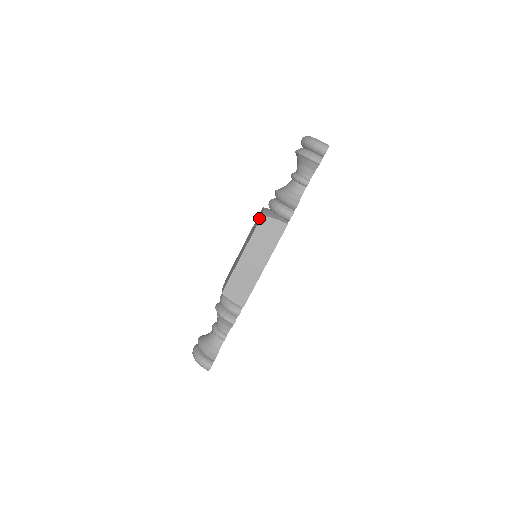
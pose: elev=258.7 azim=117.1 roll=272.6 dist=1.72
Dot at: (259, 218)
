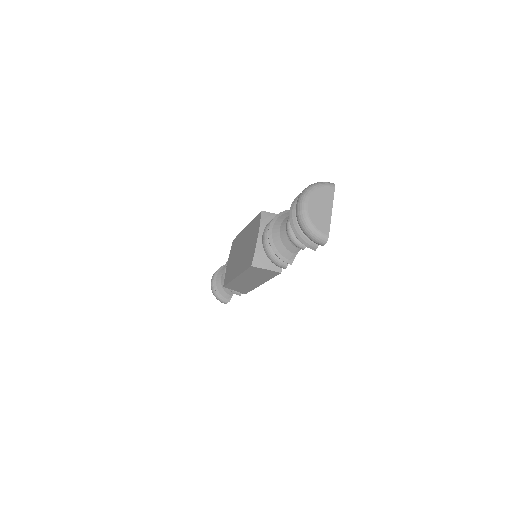
Dot at: (251, 252)
